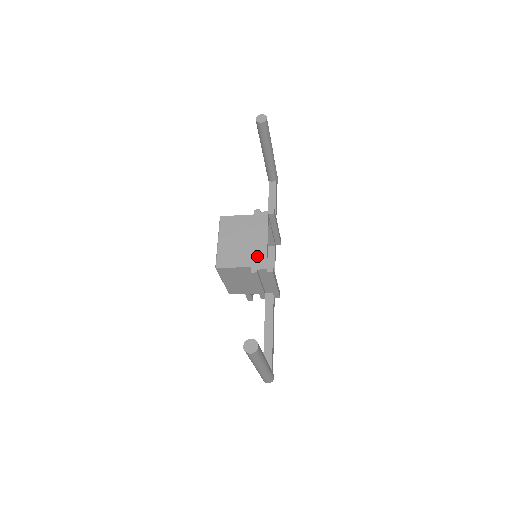
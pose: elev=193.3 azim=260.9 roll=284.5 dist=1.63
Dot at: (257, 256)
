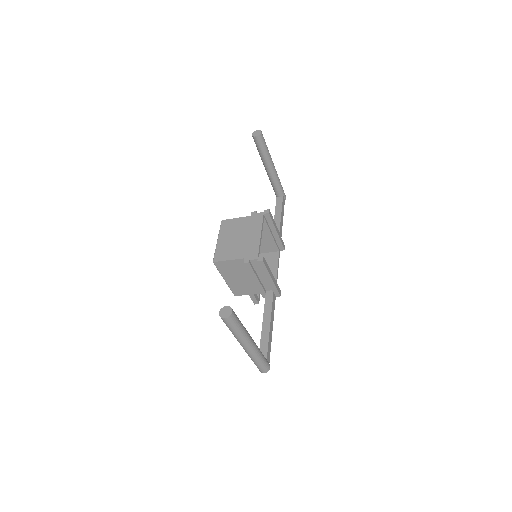
Dot at: (250, 249)
